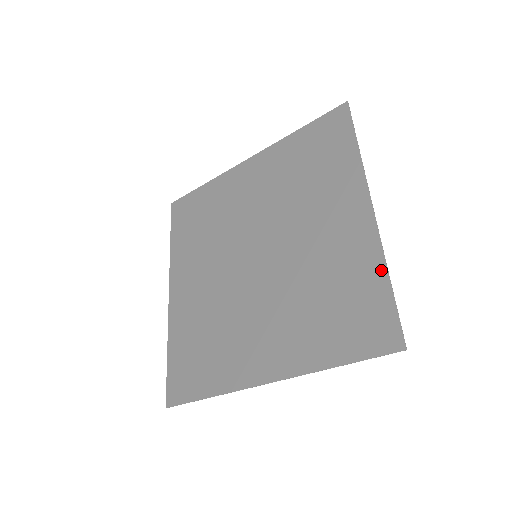
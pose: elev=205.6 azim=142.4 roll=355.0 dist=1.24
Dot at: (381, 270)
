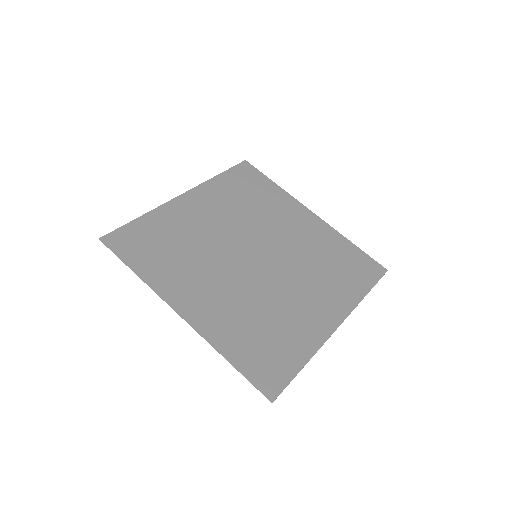
Dot at: (346, 241)
